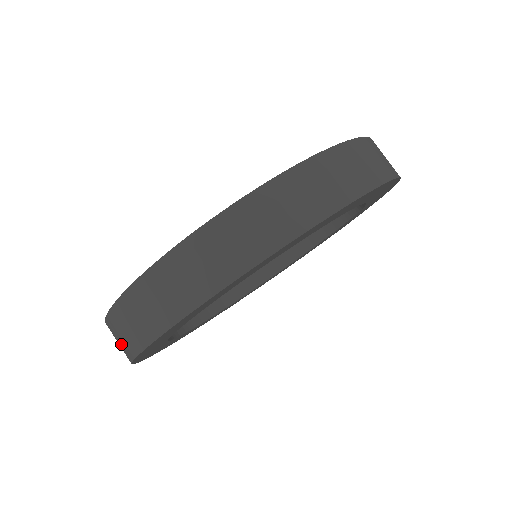
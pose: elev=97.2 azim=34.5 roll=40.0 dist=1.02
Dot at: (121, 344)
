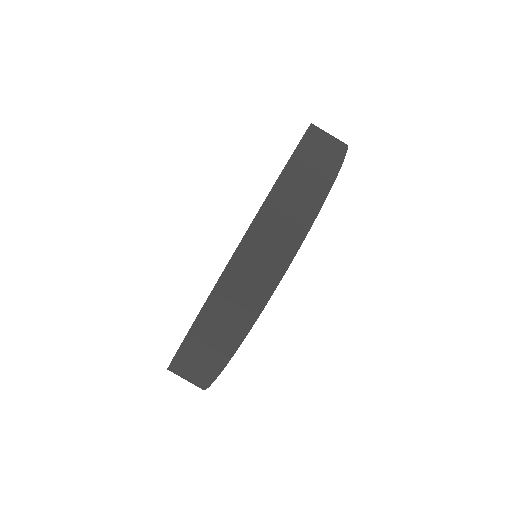
Dot at: occluded
